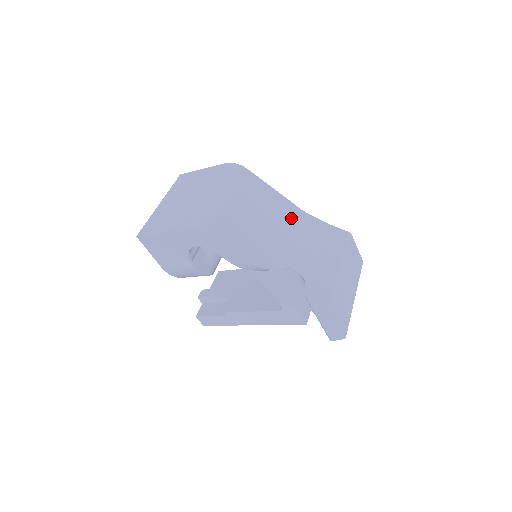
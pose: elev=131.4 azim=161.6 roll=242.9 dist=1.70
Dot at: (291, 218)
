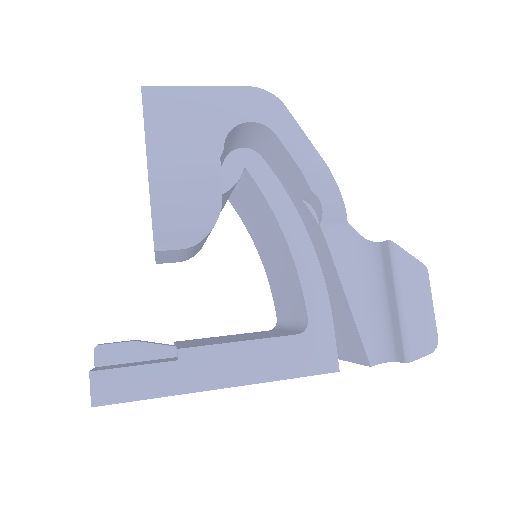
Dot at: occluded
